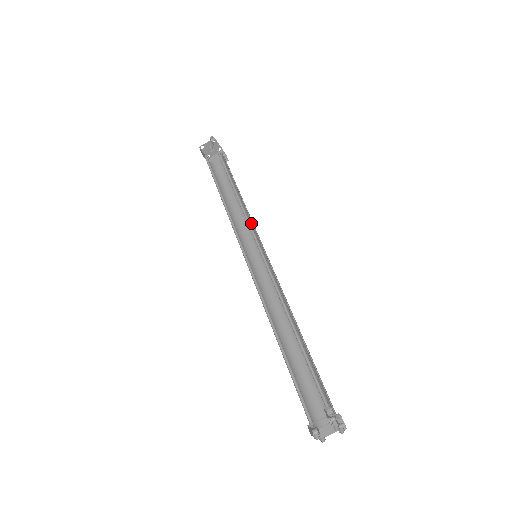
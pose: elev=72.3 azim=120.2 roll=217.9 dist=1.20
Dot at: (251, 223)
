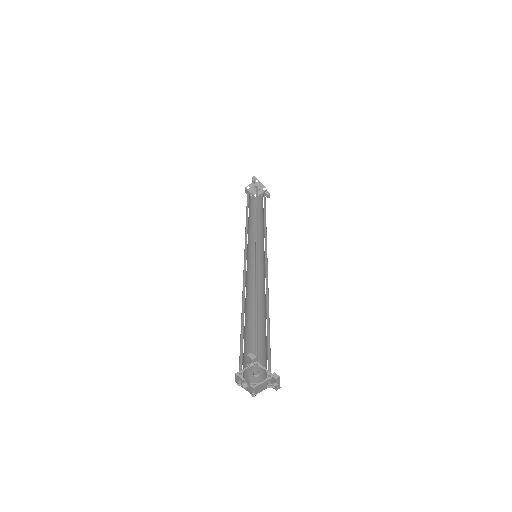
Dot at: (264, 234)
